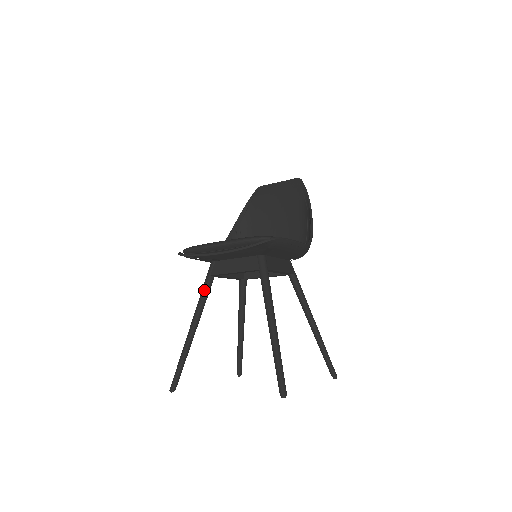
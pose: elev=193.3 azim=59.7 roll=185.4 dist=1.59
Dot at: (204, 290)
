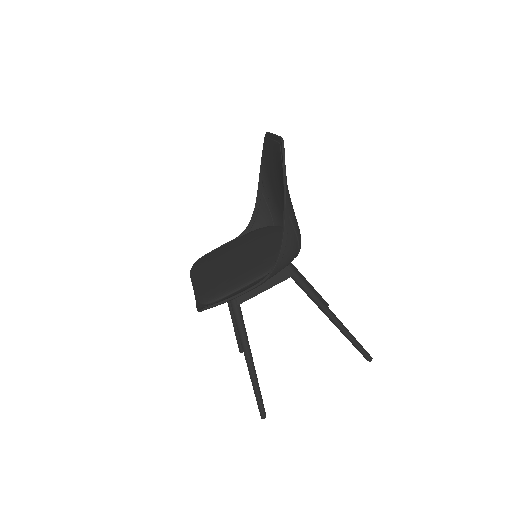
Dot at: occluded
